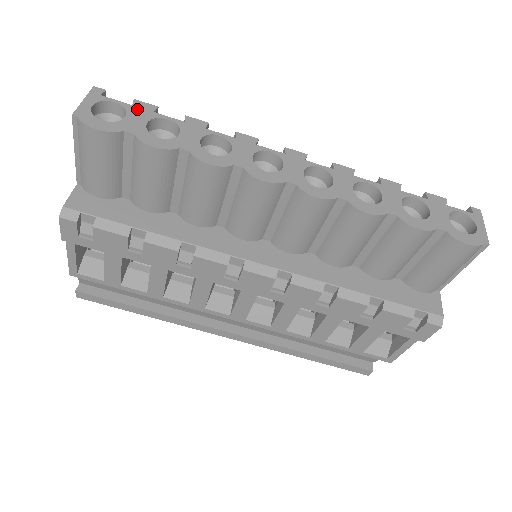
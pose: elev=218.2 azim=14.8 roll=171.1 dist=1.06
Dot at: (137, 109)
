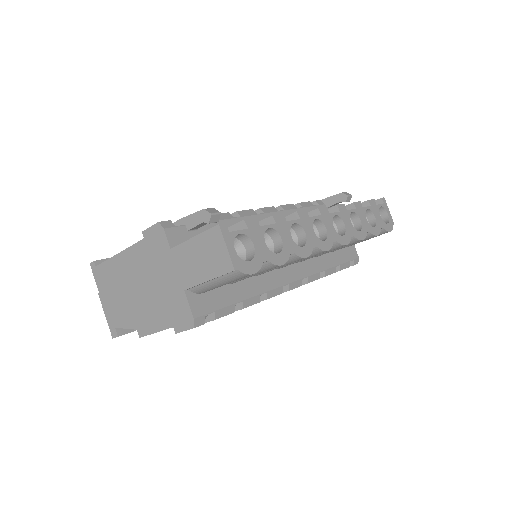
Dot at: (253, 231)
